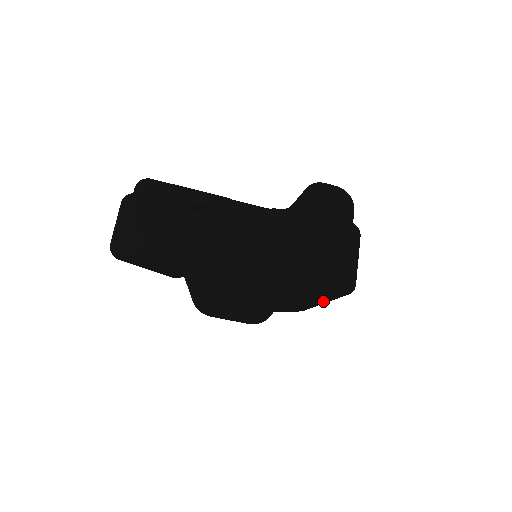
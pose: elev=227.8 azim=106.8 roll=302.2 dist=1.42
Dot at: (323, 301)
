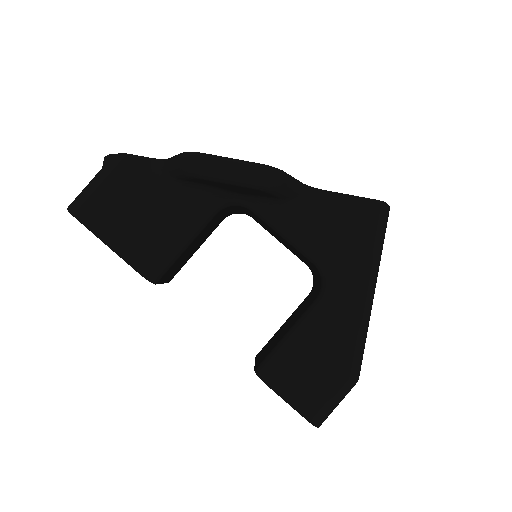
Dot at: (363, 265)
